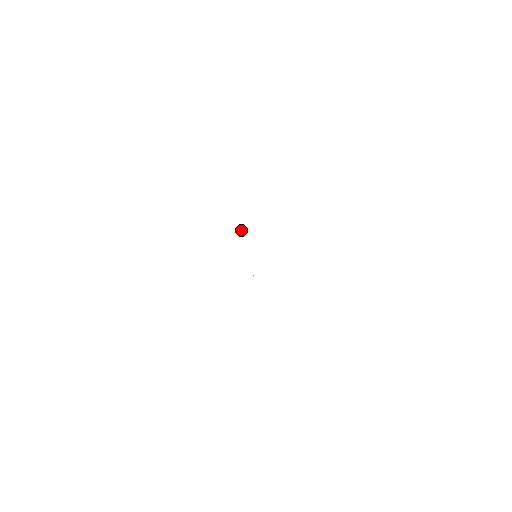
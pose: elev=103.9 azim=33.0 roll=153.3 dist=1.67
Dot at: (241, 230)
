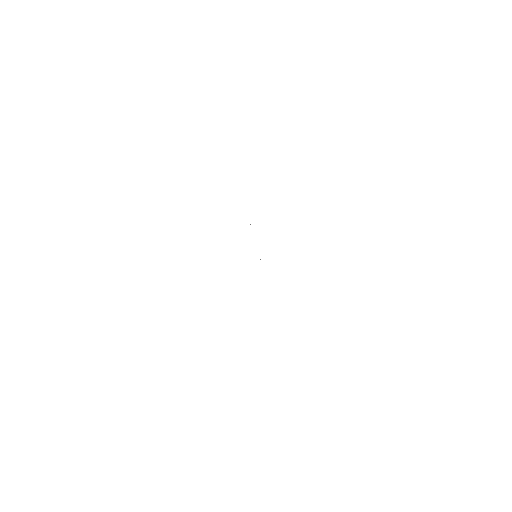
Dot at: occluded
